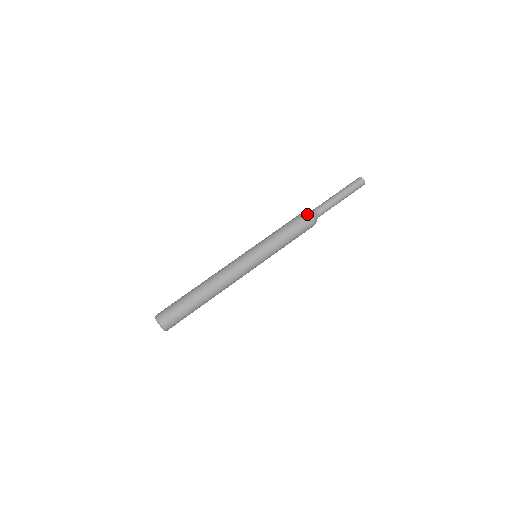
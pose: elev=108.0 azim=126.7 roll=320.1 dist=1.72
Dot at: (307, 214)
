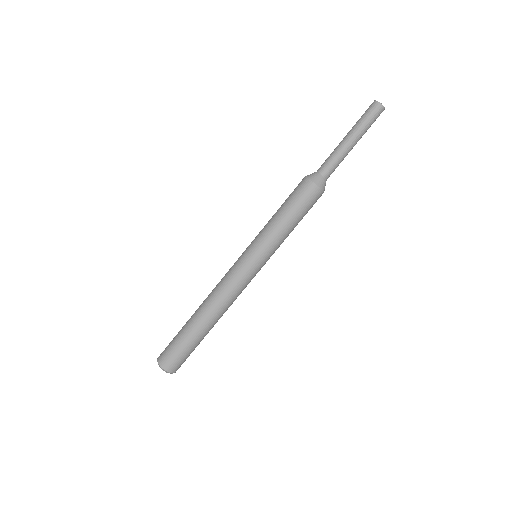
Dot at: (306, 181)
